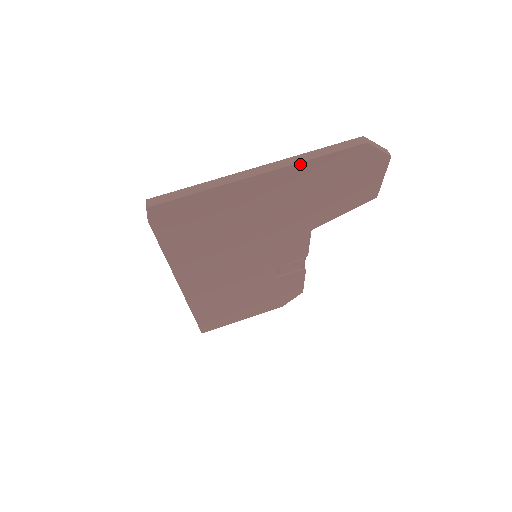
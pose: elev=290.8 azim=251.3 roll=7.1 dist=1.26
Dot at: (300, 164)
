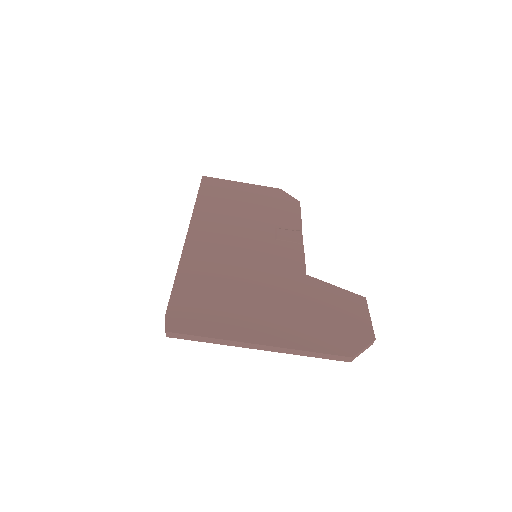
Dot at: (293, 352)
